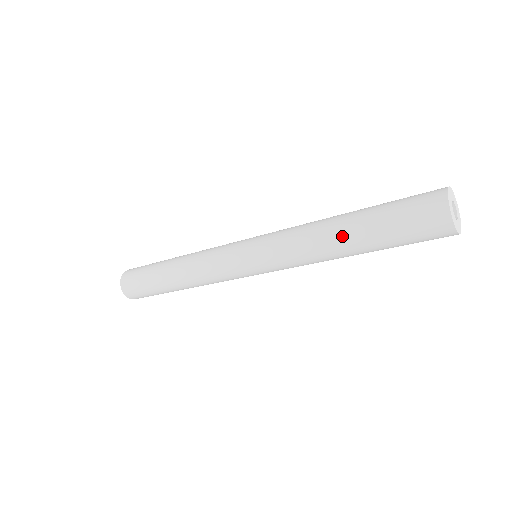
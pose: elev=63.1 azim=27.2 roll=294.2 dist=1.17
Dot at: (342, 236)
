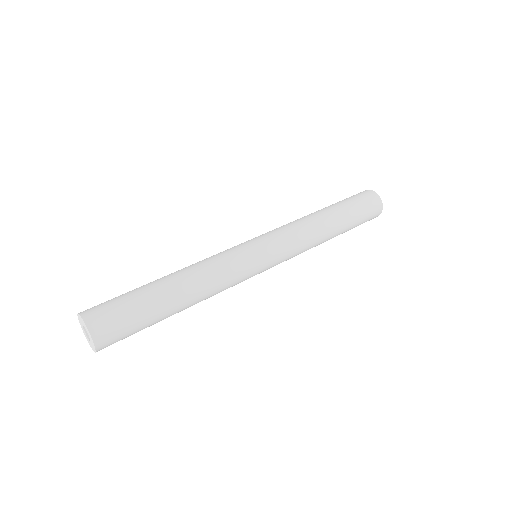
Dot at: (327, 213)
